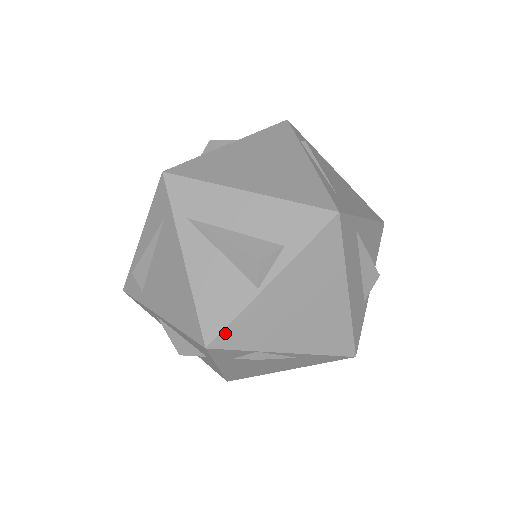
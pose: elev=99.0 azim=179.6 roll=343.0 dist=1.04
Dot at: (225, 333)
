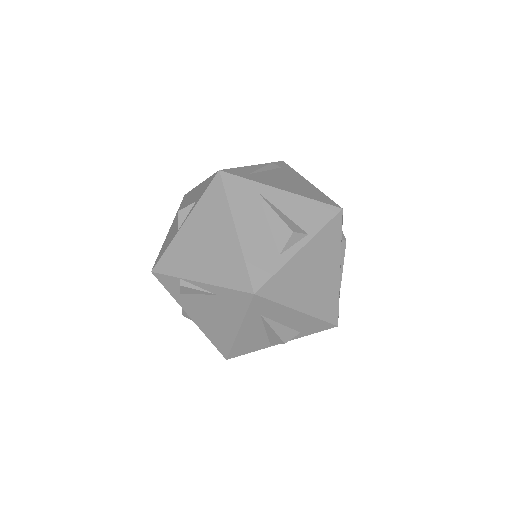
Dot at: (161, 261)
